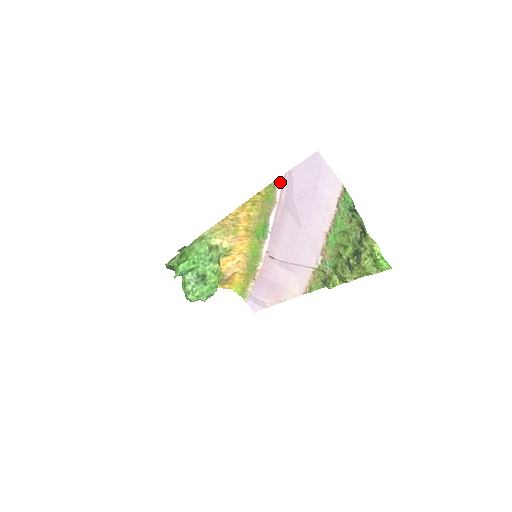
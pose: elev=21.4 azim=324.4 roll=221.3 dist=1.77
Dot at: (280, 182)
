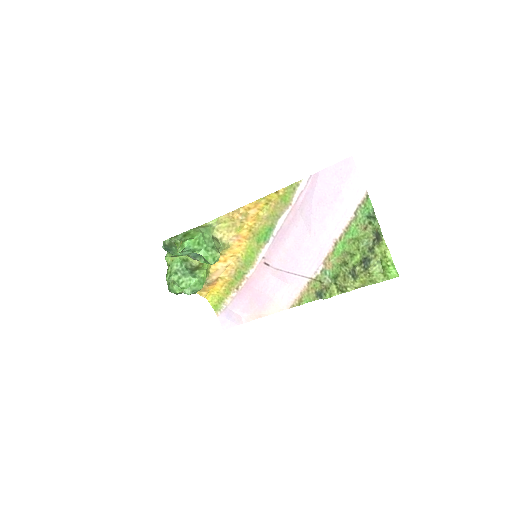
Dot at: (302, 184)
